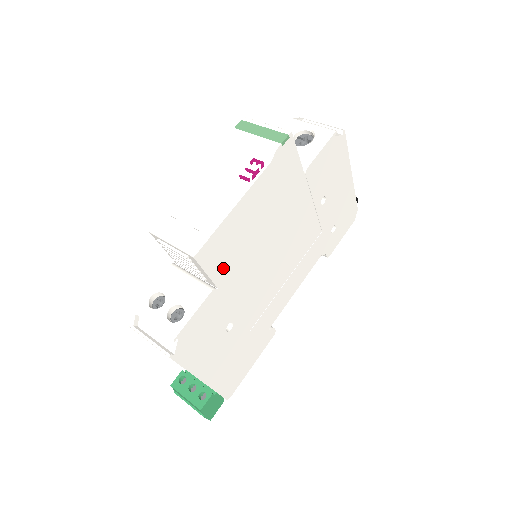
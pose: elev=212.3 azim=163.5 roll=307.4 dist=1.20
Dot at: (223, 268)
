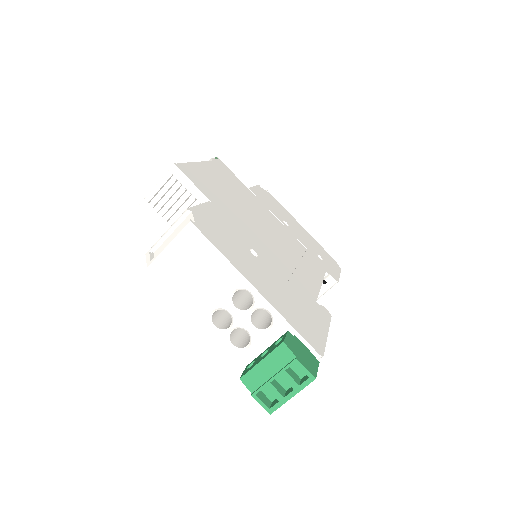
Dot at: (210, 194)
